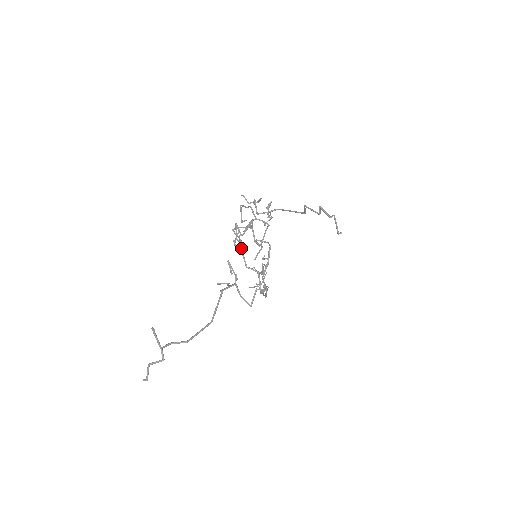
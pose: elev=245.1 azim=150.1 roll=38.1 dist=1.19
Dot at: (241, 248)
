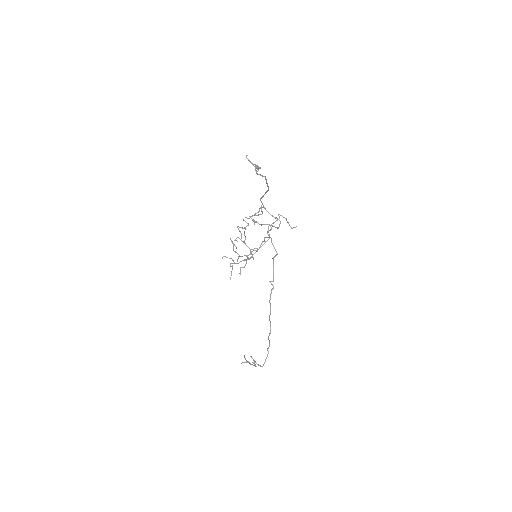
Dot at: occluded
